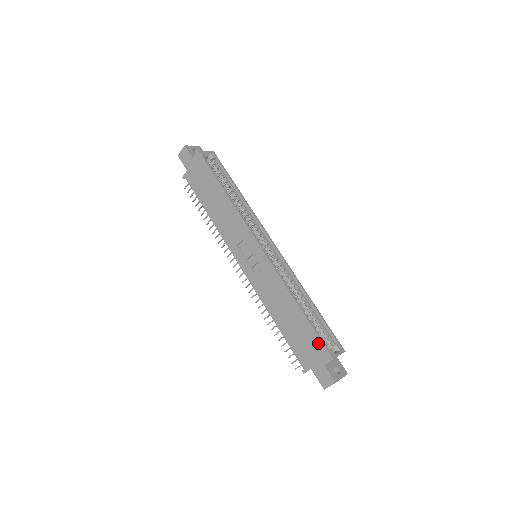
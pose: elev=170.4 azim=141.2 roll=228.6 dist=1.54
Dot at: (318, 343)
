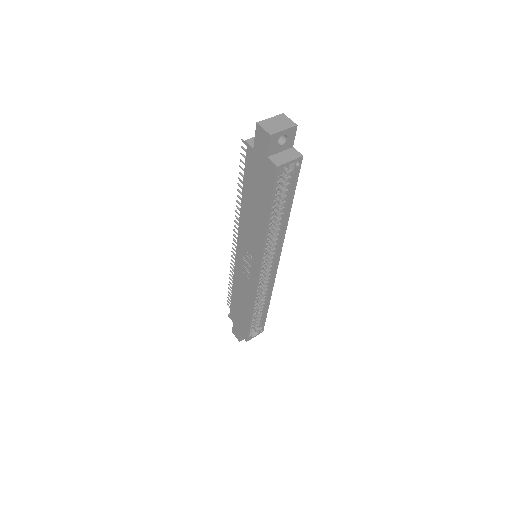
Dot at: (246, 331)
